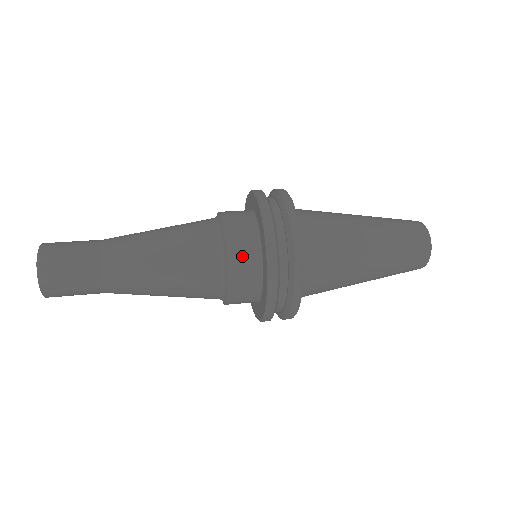
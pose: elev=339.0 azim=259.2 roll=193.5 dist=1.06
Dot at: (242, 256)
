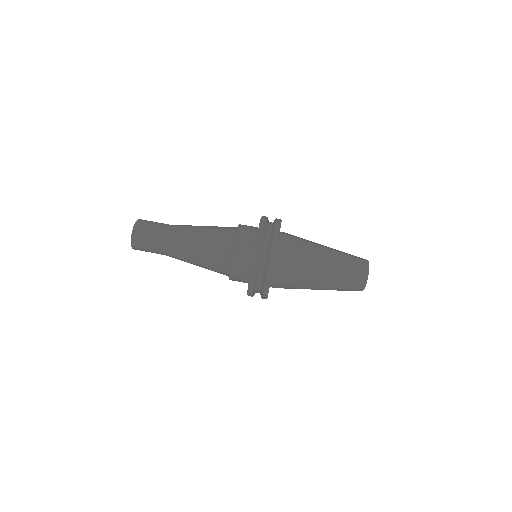
Dot at: (239, 266)
